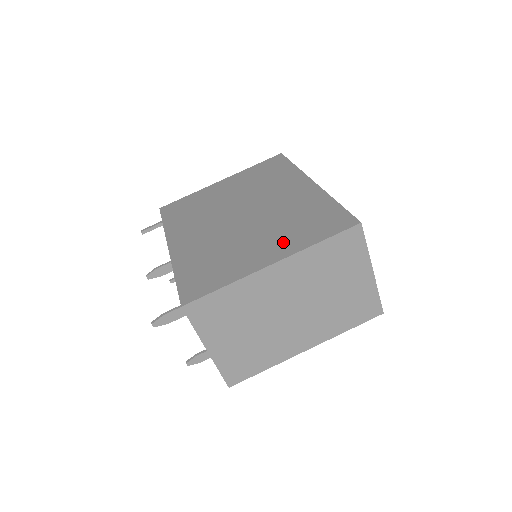
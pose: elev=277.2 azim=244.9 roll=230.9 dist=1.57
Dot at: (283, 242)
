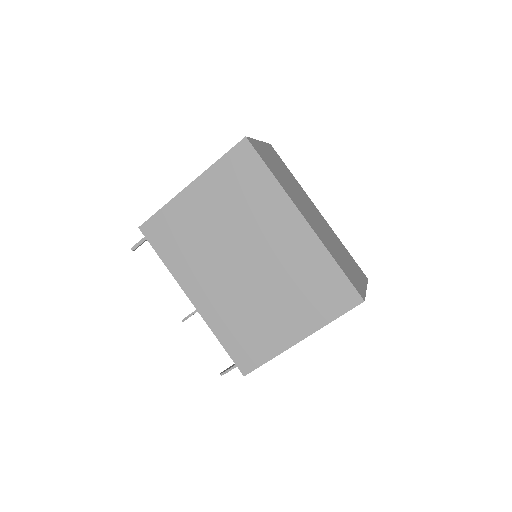
Dot at: (302, 315)
